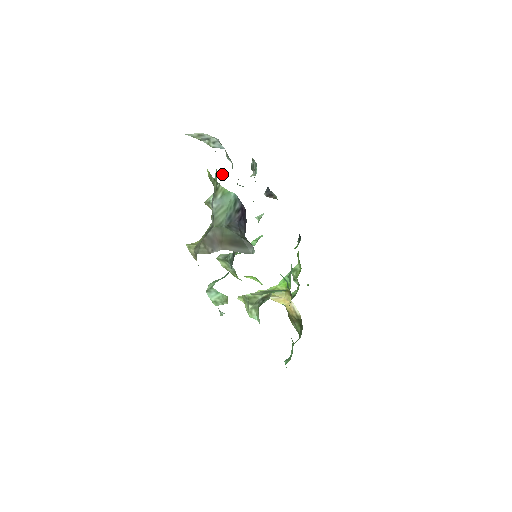
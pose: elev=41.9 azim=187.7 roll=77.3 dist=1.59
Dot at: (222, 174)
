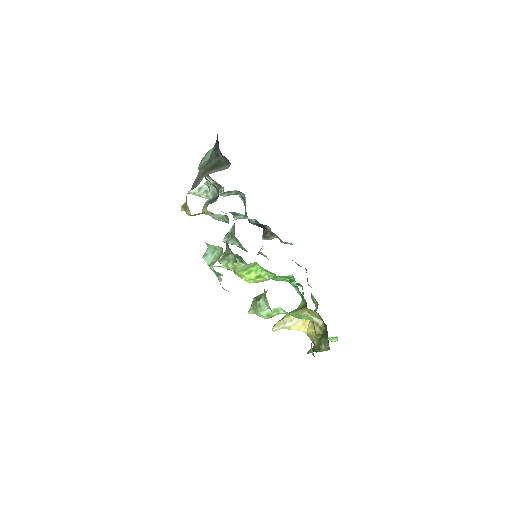
Dot at: occluded
